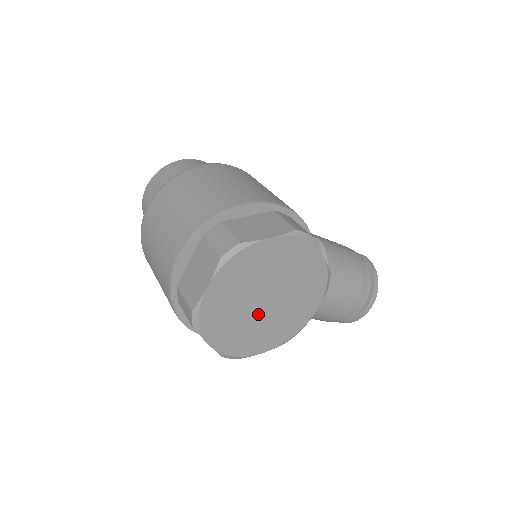
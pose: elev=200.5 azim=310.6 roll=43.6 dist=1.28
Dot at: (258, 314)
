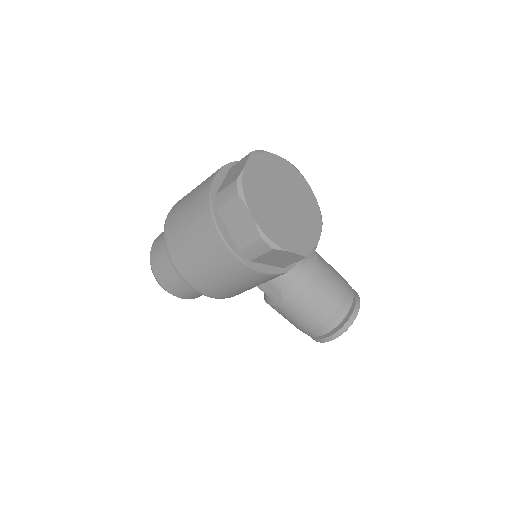
Dot at: (281, 210)
